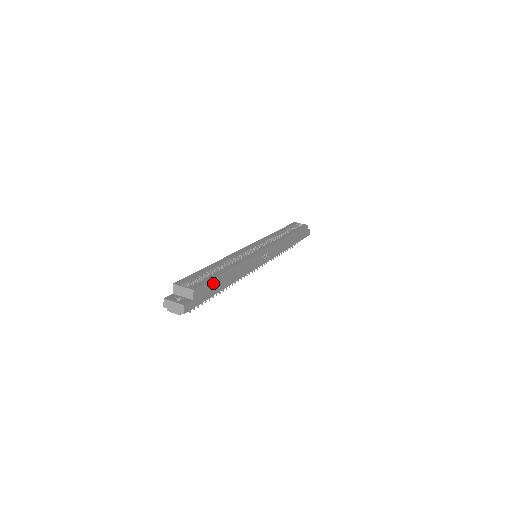
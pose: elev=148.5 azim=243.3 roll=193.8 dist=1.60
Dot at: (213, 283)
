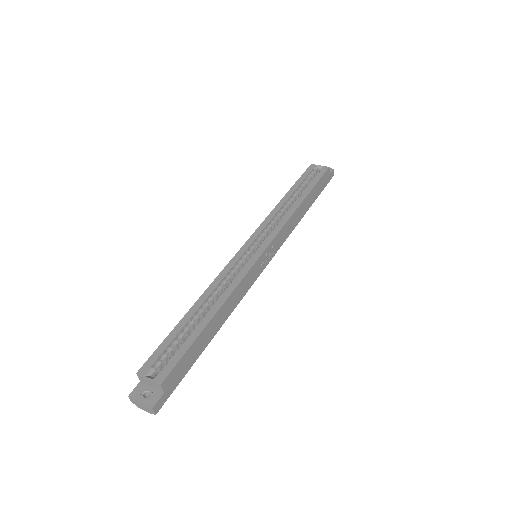
Dot at: (191, 351)
